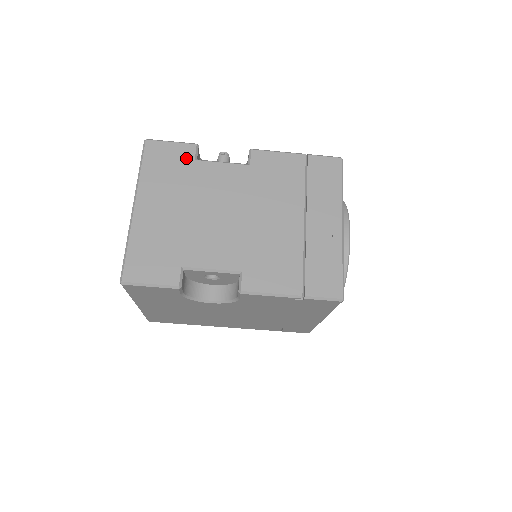
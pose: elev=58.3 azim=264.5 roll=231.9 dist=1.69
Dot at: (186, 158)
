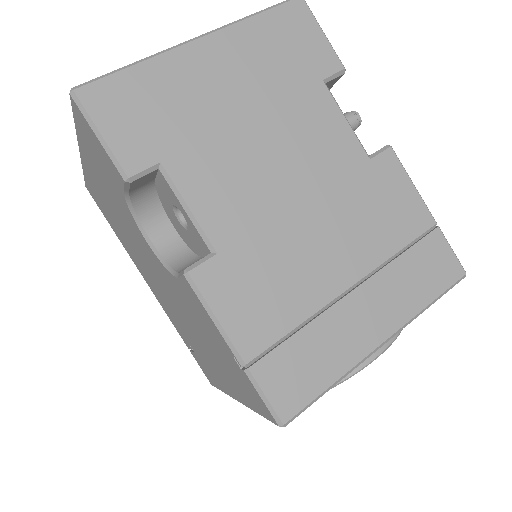
Dot at: (317, 66)
